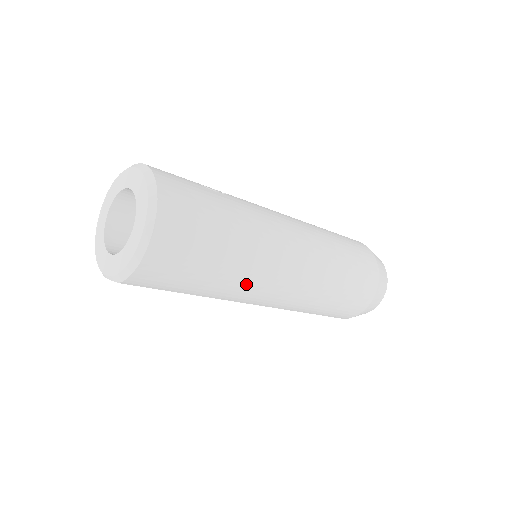
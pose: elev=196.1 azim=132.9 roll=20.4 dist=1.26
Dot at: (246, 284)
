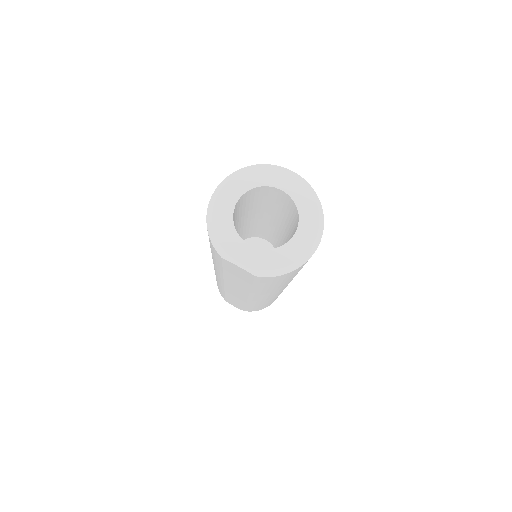
Dot at: occluded
